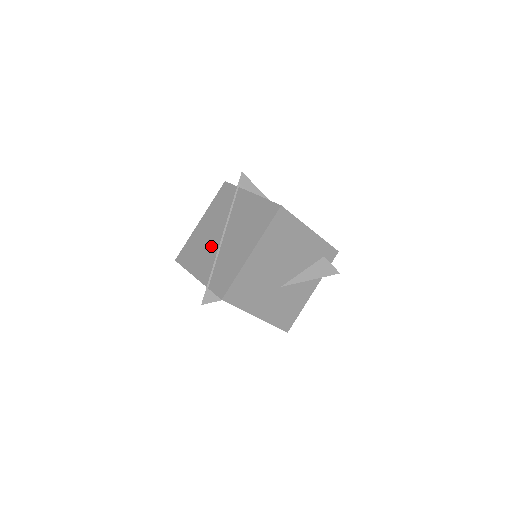
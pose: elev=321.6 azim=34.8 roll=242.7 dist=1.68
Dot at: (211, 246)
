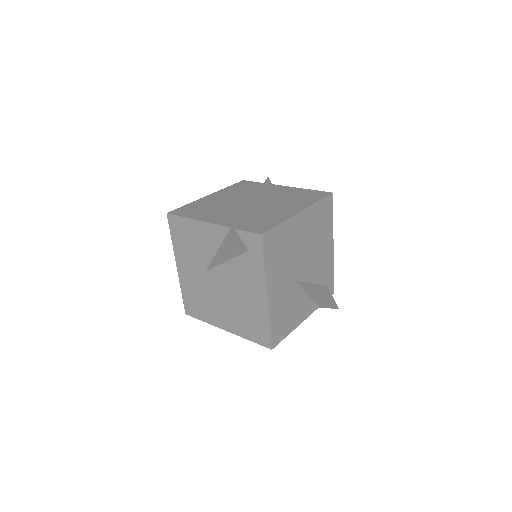
Dot at: (232, 207)
